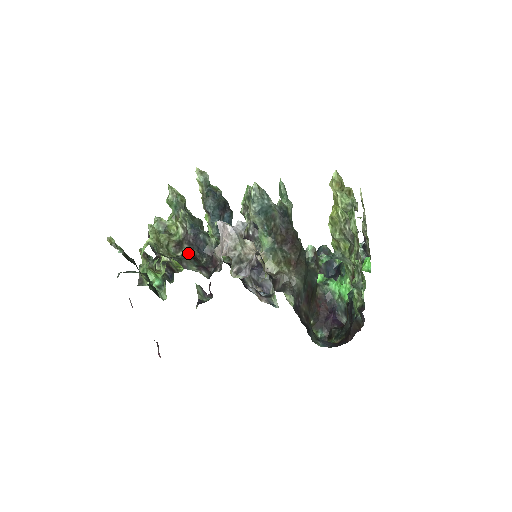
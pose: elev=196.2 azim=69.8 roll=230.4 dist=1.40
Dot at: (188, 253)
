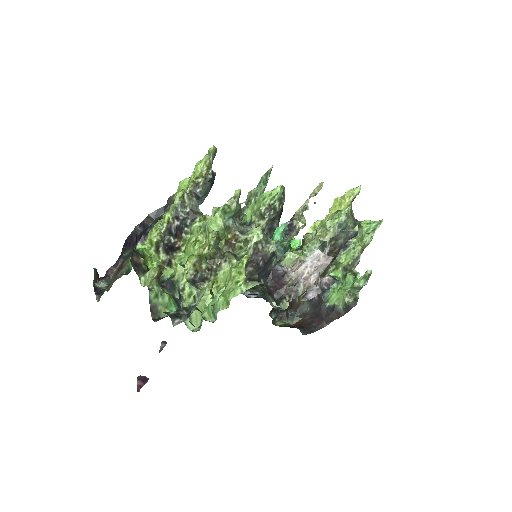
Dot at: (247, 276)
